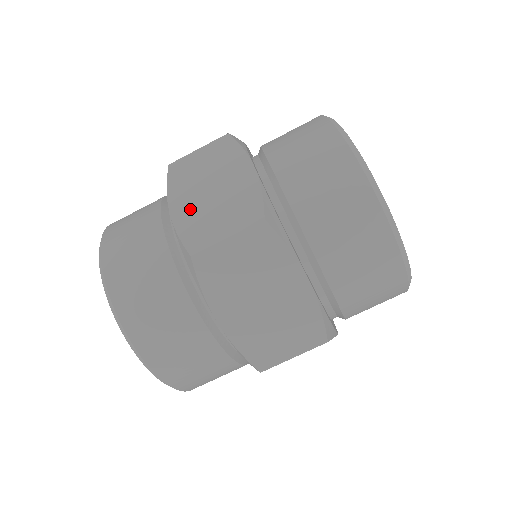
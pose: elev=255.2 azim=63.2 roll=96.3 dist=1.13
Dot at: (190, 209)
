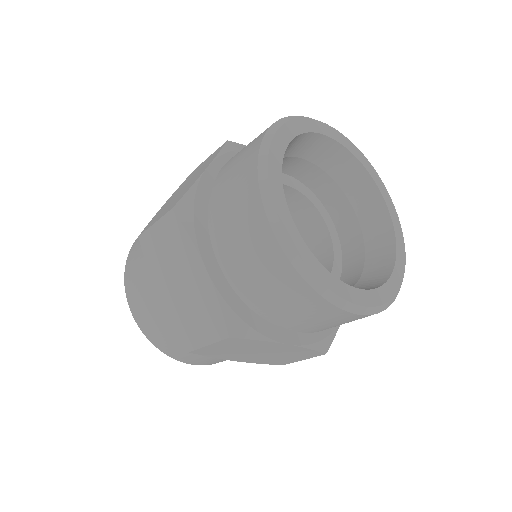
Dot at: (254, 359)
